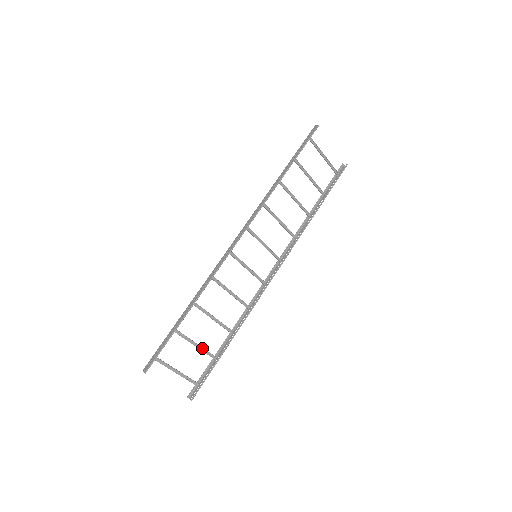
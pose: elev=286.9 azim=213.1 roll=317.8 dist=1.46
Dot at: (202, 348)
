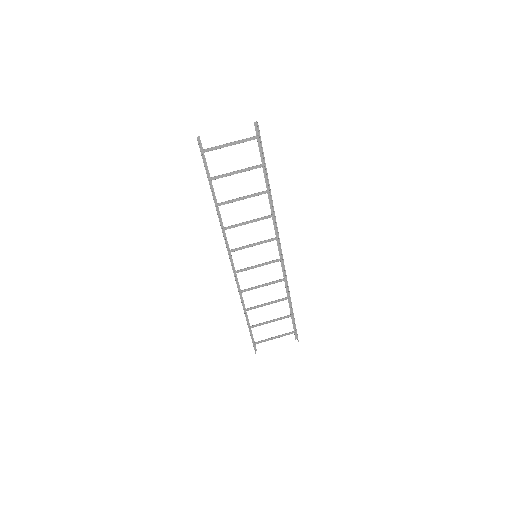
Dot at: (278, 318)
